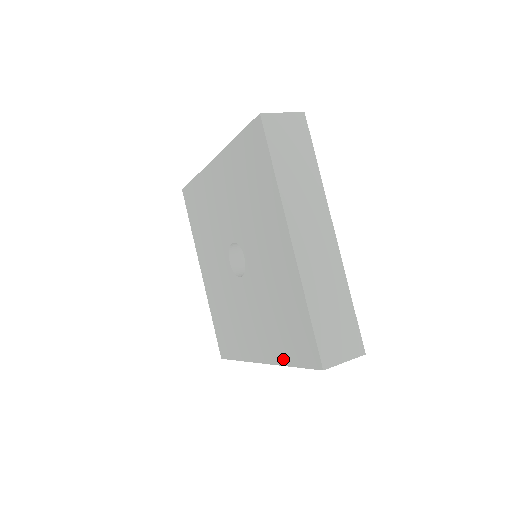
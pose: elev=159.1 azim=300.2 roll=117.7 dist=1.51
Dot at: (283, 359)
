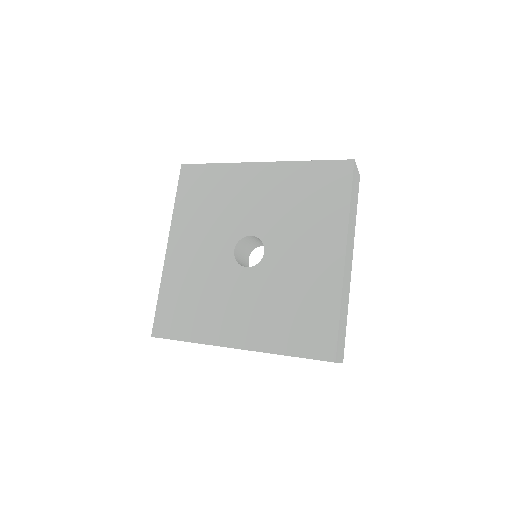
Dot at: (343, 212)
